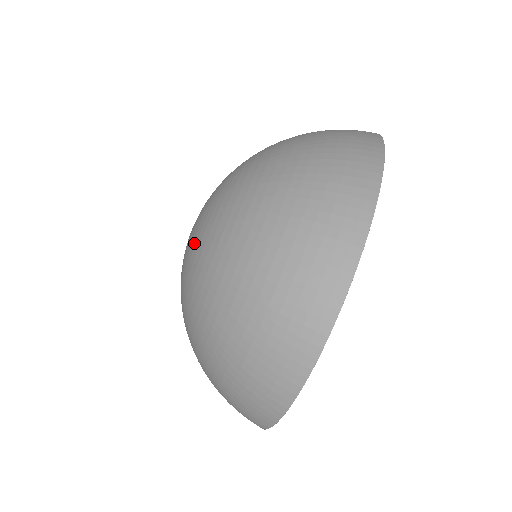
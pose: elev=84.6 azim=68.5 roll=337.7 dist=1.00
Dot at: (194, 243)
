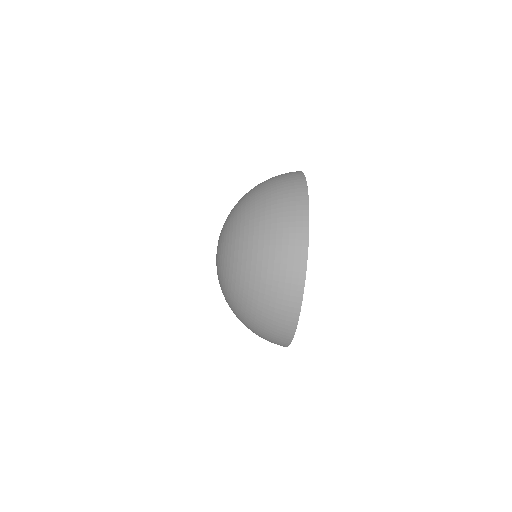
Dot at: (224, 246)
